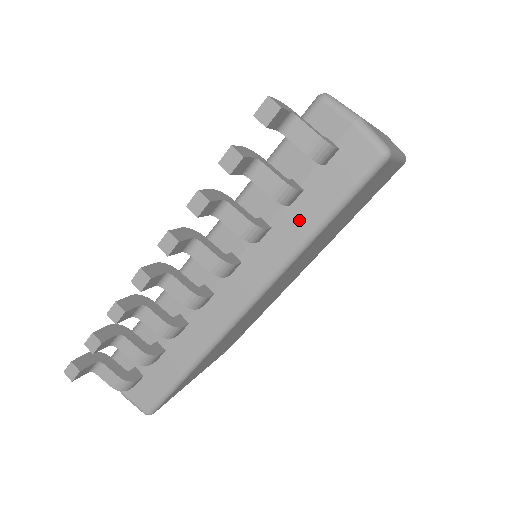
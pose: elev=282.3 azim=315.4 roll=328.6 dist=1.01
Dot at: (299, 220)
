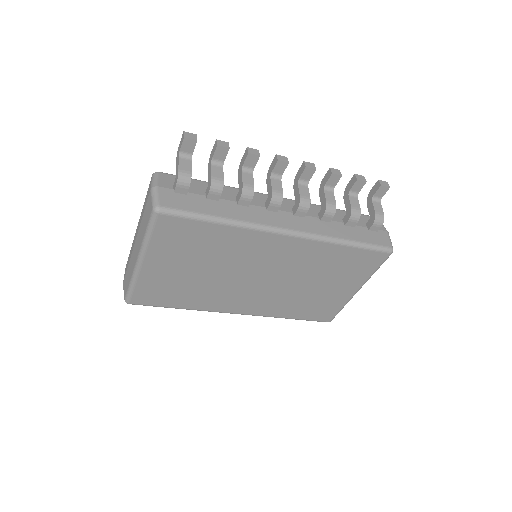
Dot at: (344, 232)
